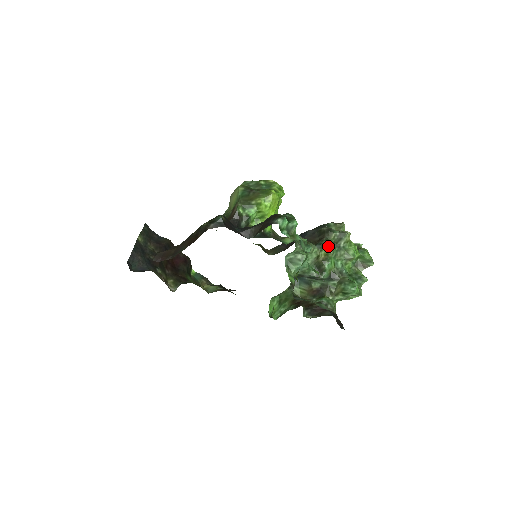
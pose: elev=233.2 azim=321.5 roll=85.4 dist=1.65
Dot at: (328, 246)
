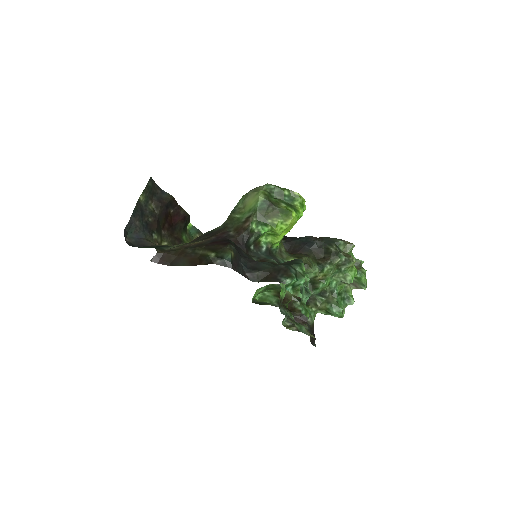
Dot at: (329, 270)
